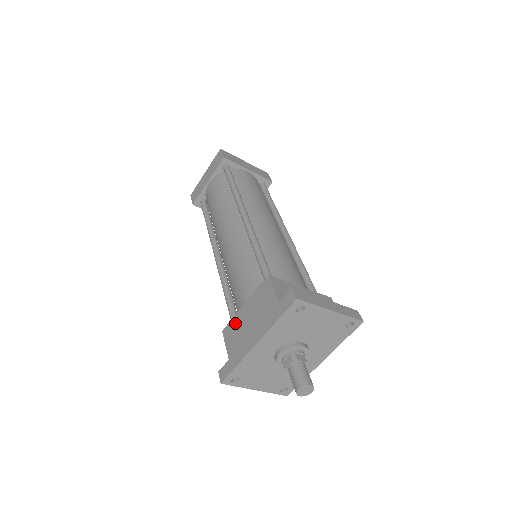
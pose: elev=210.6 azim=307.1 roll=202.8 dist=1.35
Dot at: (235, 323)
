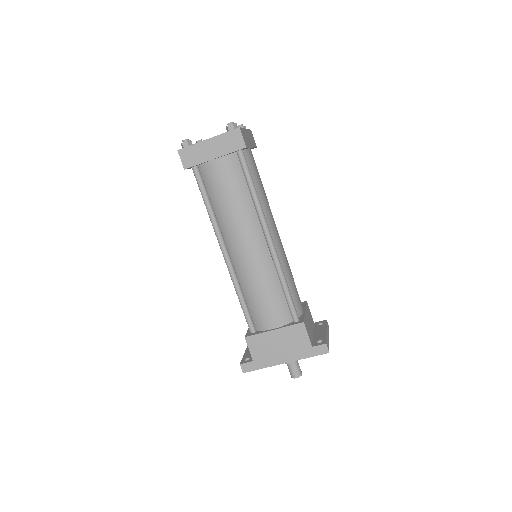
Dot at: (262, 339)
